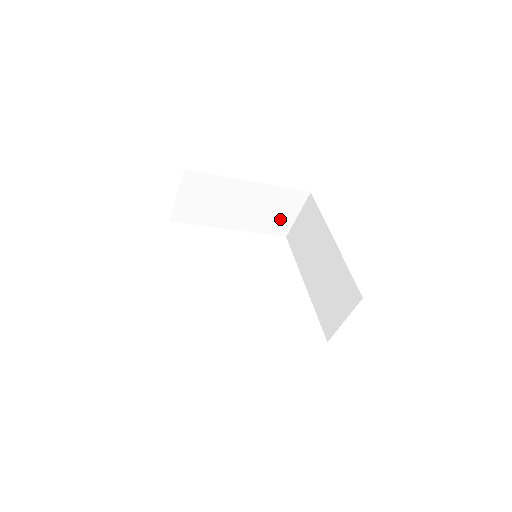
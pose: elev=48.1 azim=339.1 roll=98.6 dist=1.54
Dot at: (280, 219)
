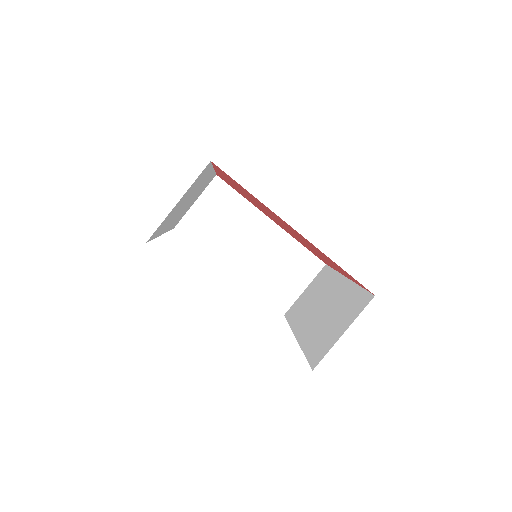
Dot at: (285, 285)
